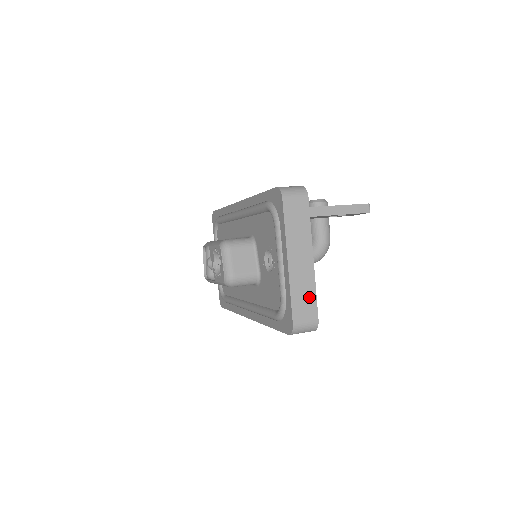
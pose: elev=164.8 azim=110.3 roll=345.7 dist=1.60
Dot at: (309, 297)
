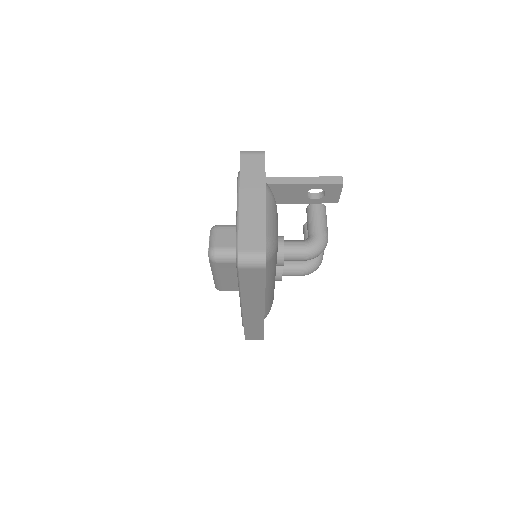
Dot at: (258, 230)
